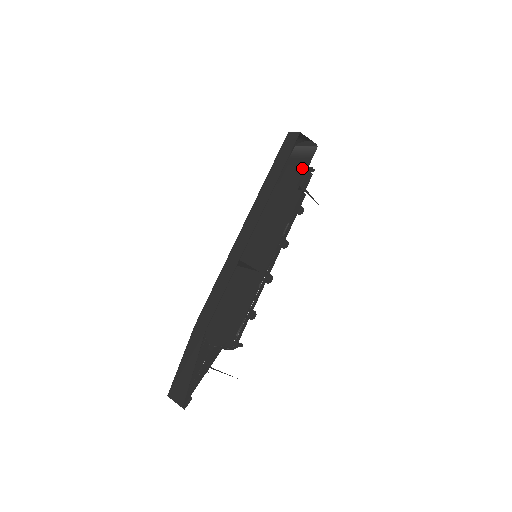
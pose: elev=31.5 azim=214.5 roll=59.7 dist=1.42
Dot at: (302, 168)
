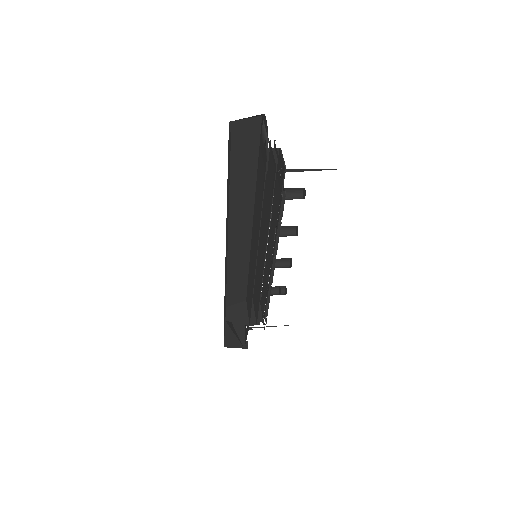
Dot at: (263, 168)
